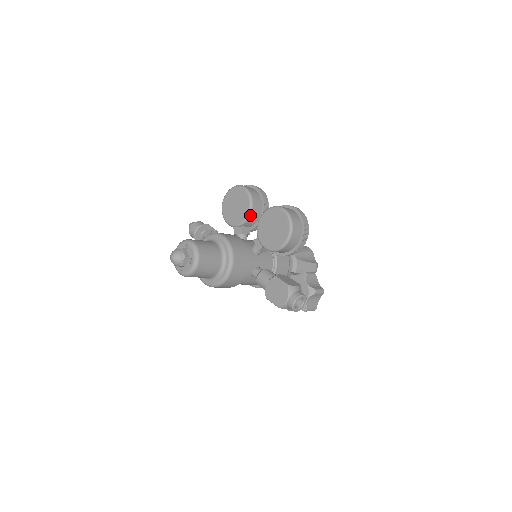
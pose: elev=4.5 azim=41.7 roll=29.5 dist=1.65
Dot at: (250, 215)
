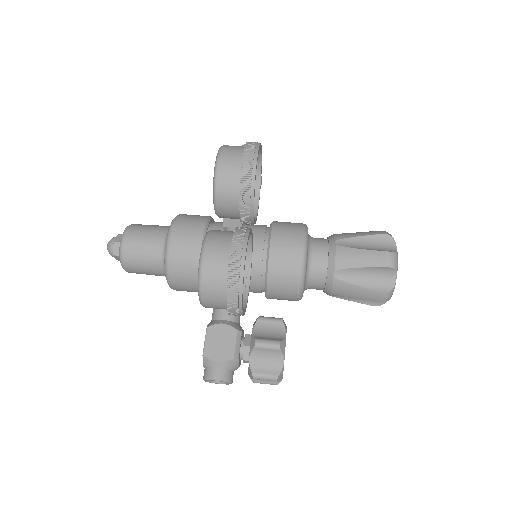
Dot at: (218, 213)
